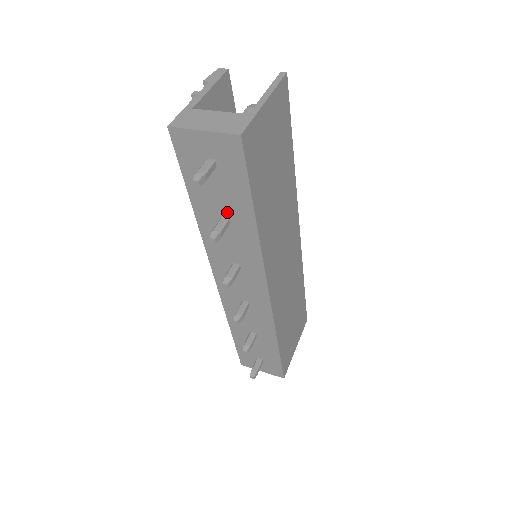
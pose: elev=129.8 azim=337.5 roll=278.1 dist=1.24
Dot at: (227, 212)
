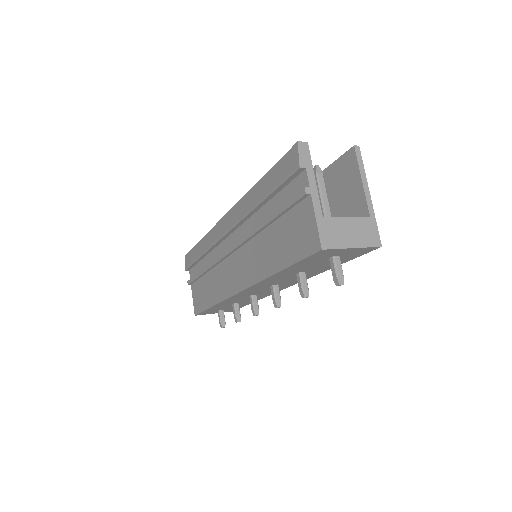
Dot at: (309, 270)
